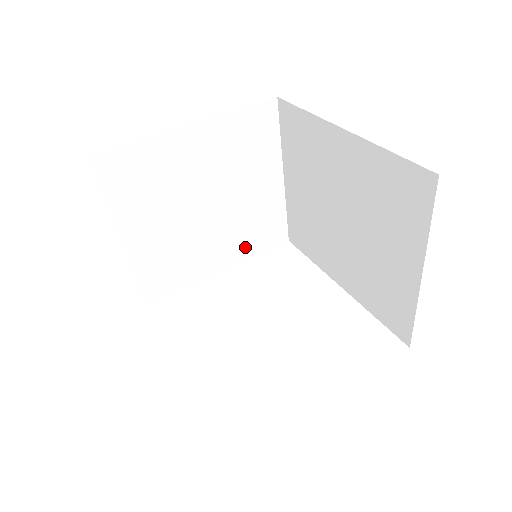
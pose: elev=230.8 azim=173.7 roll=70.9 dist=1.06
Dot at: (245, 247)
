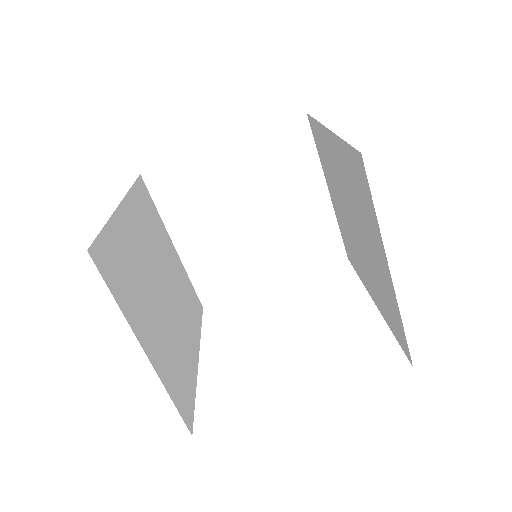
Dot at: (297, 262)
